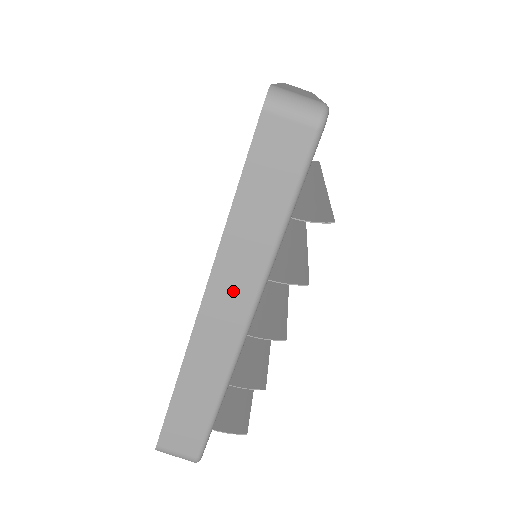
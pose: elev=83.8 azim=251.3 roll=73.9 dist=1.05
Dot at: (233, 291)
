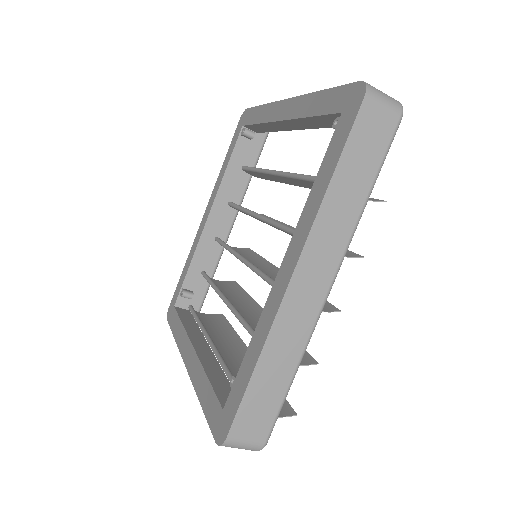
Dot at: (322, 259)
